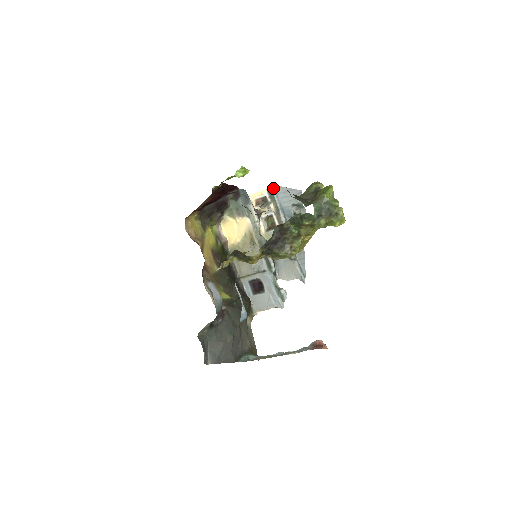
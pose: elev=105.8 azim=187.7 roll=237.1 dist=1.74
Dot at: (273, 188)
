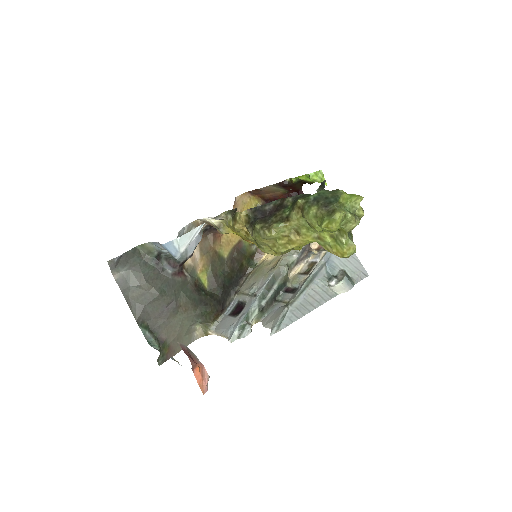
Dot at: occluded
